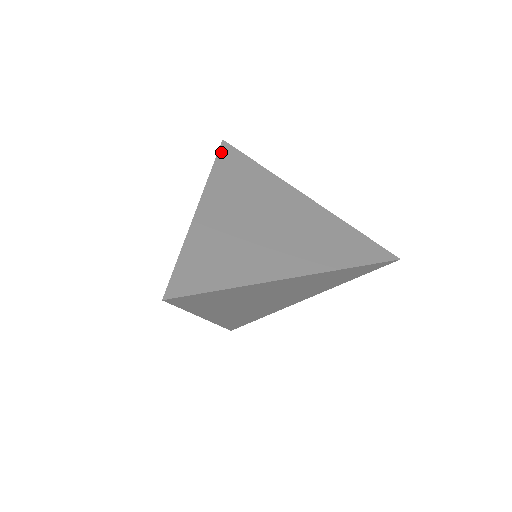
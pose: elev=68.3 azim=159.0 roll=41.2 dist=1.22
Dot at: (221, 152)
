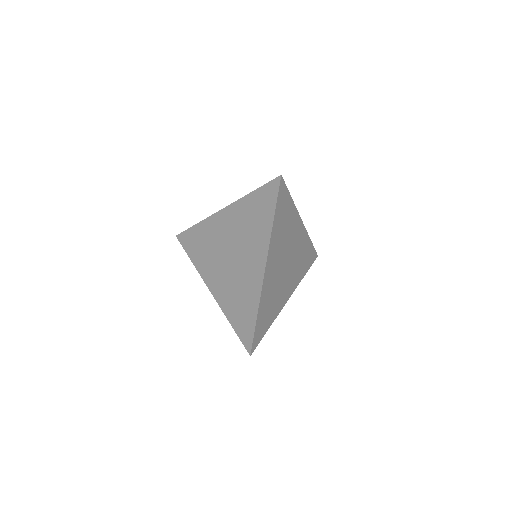
Dot at: (279, 195)
